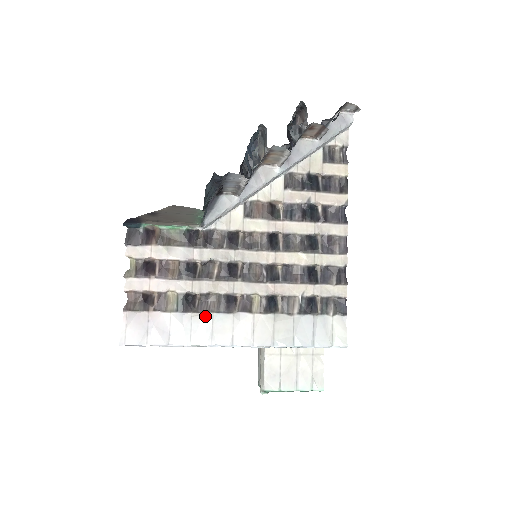
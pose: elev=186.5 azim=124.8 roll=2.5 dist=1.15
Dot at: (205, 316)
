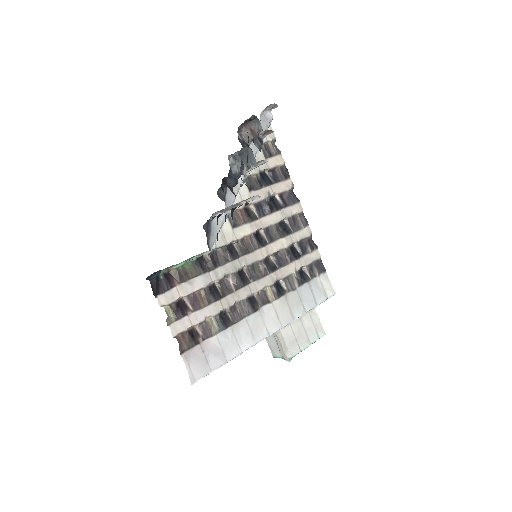
Dot at: (241, 323)
